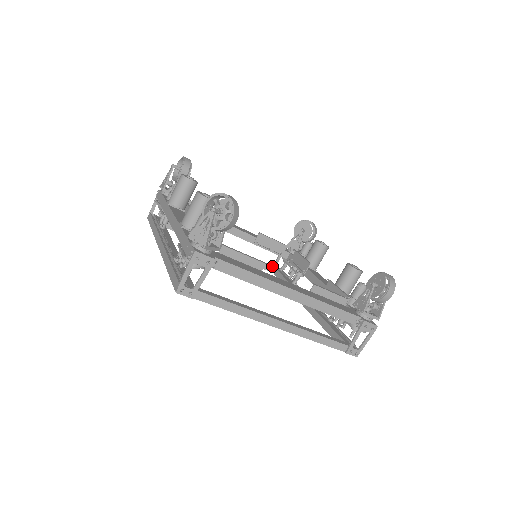
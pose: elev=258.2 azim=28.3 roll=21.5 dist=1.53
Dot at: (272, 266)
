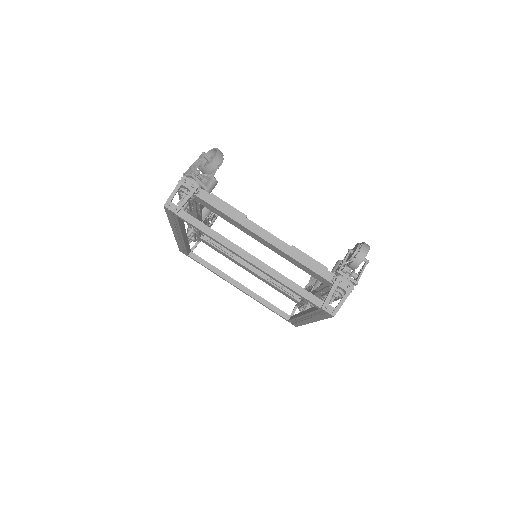
Dot at: (287, 314)
